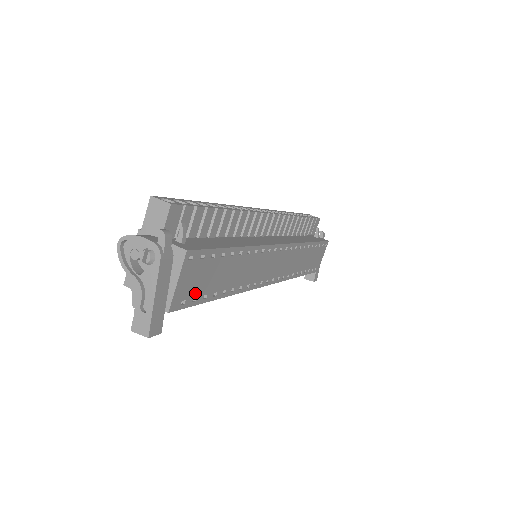
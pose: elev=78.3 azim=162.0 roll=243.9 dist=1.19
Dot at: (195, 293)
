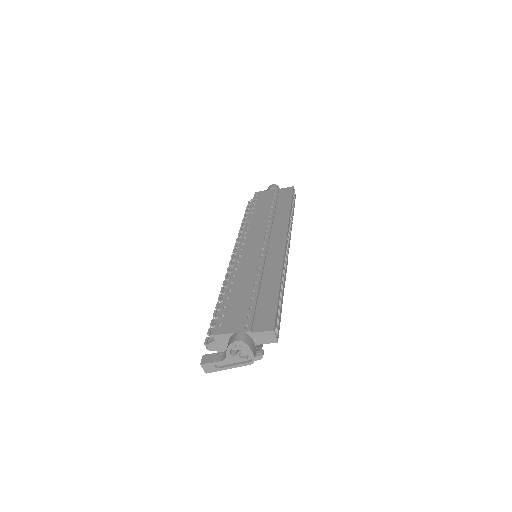
Dot at: occluded
